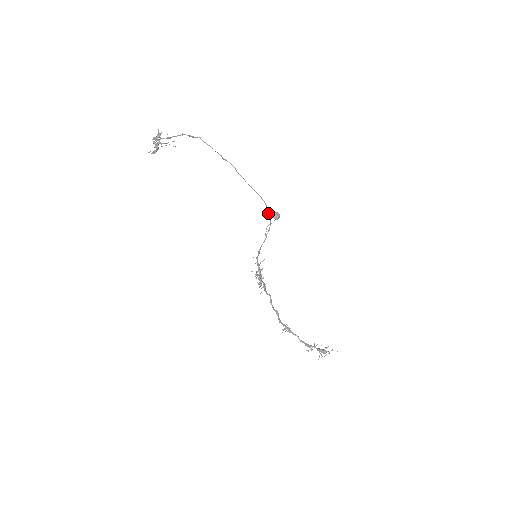
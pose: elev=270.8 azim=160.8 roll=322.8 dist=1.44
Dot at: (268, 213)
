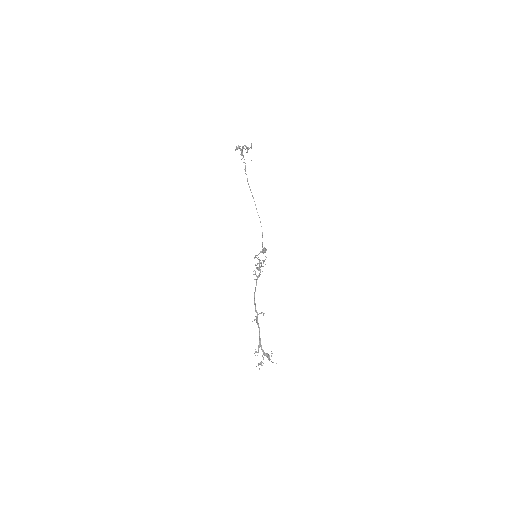
Dot at: occluded
